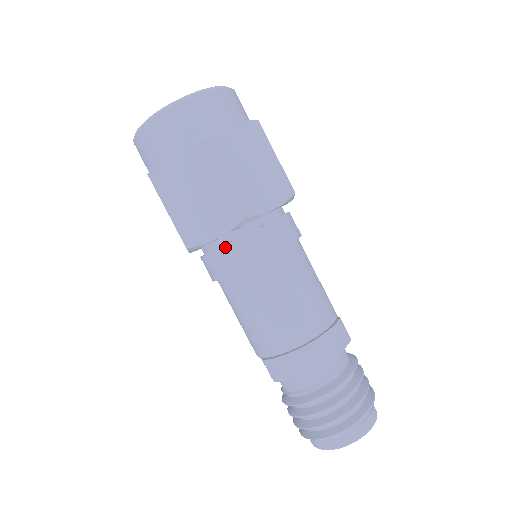
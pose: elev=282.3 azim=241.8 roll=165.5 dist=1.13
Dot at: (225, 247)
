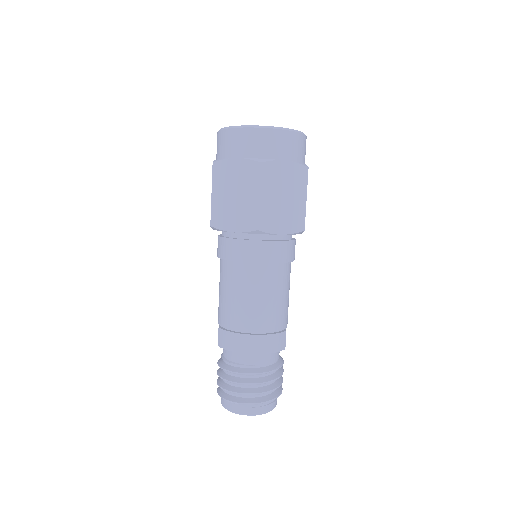
Dot at: (235, 240)
